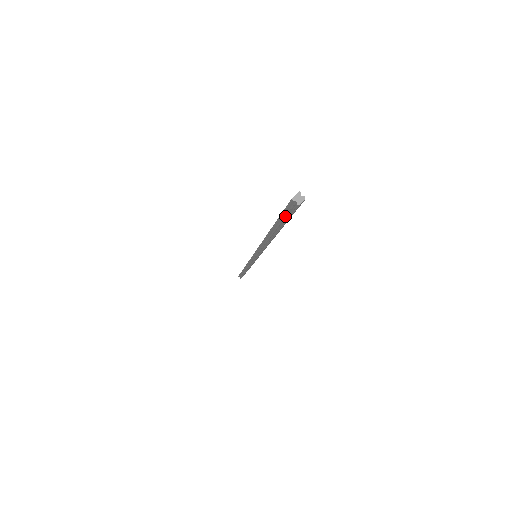
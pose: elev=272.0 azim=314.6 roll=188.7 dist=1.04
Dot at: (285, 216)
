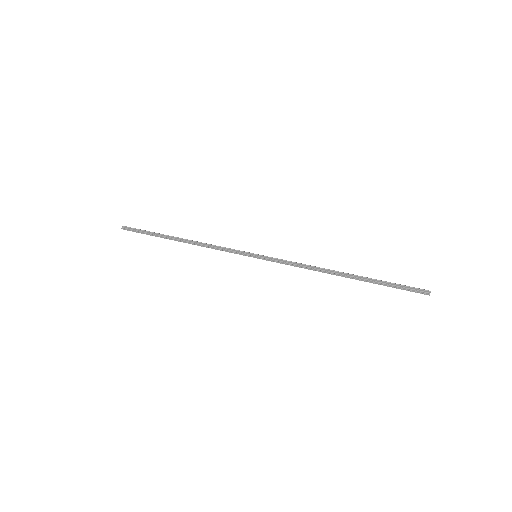
Dot at: (399, 286)
